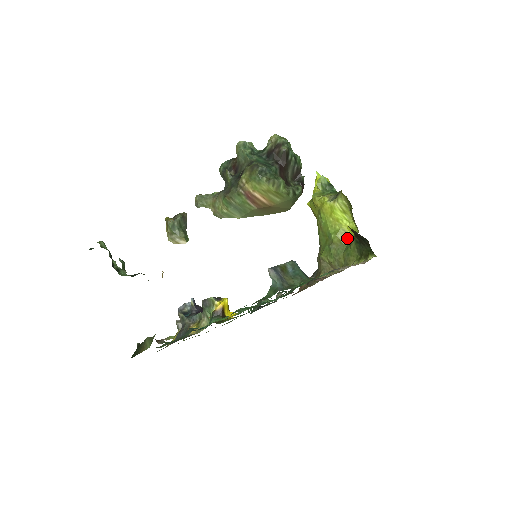
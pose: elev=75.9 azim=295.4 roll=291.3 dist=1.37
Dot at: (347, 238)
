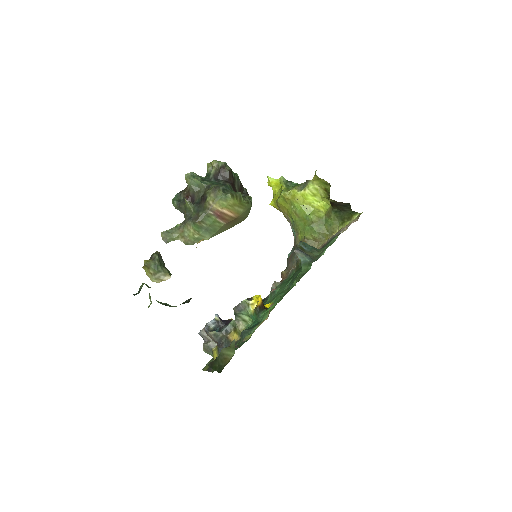
Dot at: (322, 214)
